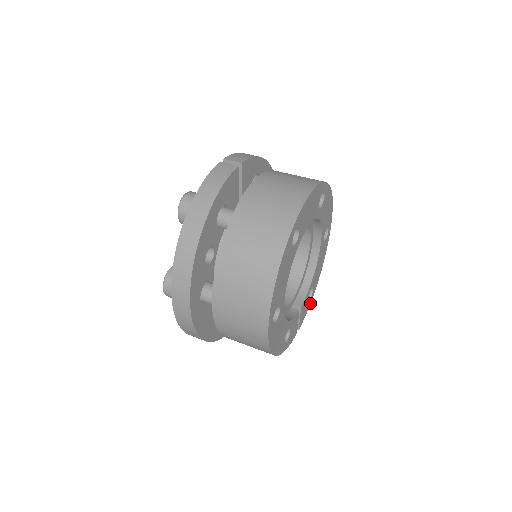
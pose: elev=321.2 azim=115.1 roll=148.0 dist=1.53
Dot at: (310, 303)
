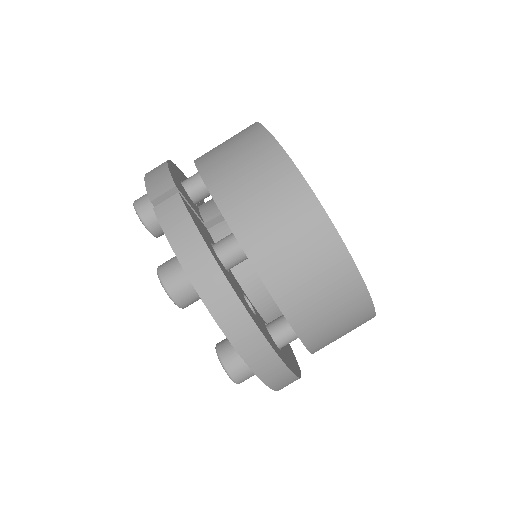
Dot at: occluded
